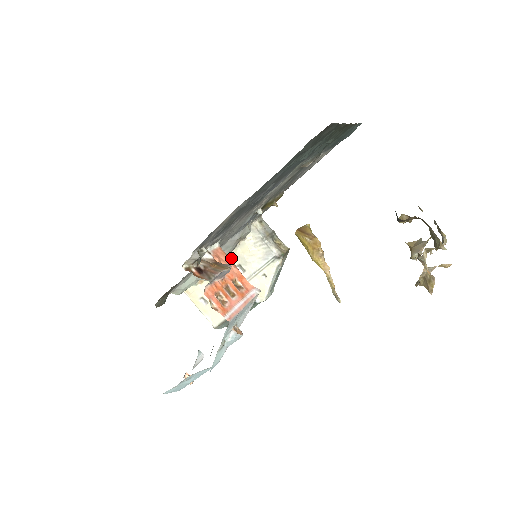
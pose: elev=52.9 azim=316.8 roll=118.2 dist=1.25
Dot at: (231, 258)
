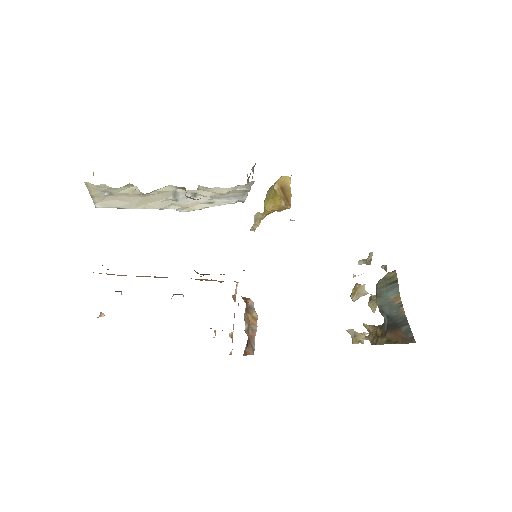
Dot at: occluded
